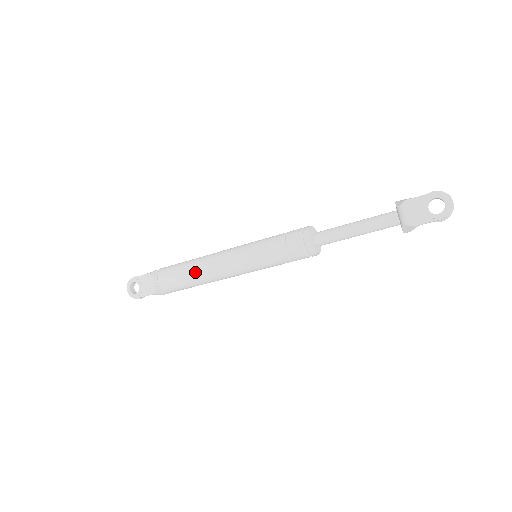
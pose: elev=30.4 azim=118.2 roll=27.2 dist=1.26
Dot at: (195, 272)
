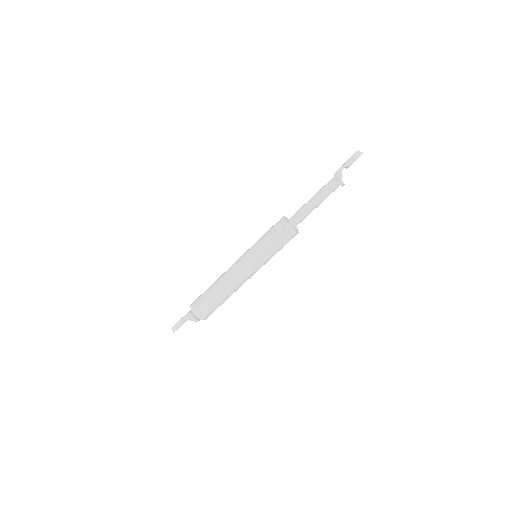
Dot at: (215, 281)
